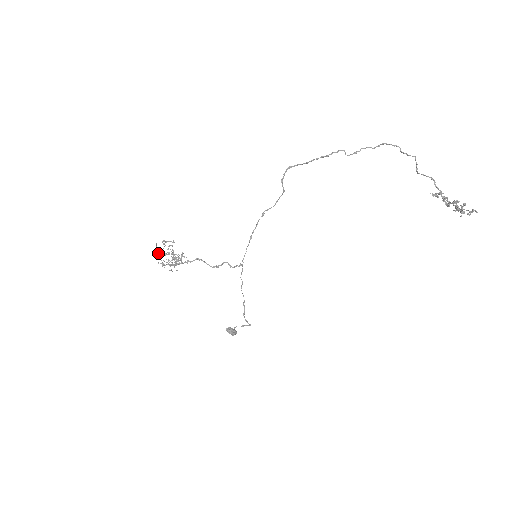
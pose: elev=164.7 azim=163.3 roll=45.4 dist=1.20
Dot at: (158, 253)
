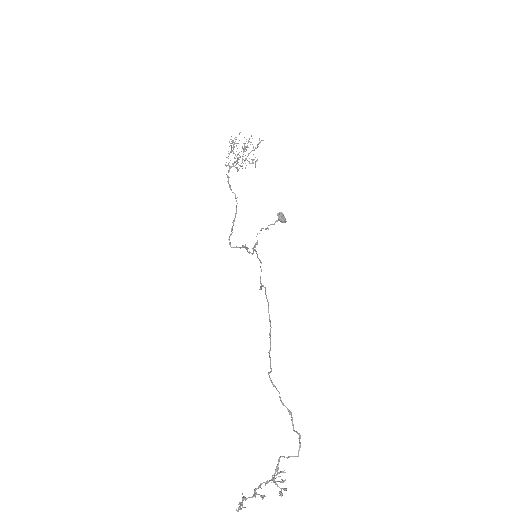
Dot at: (232, 142)
